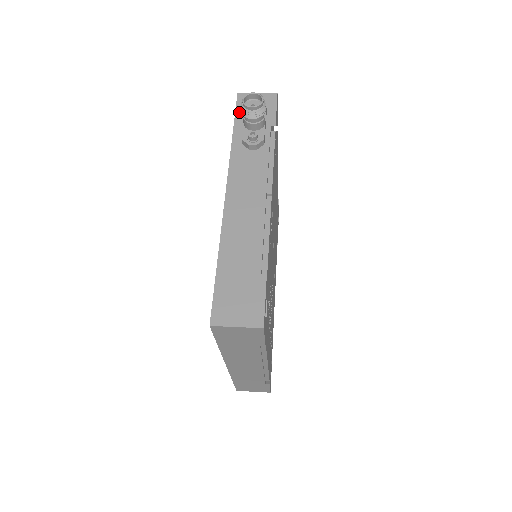
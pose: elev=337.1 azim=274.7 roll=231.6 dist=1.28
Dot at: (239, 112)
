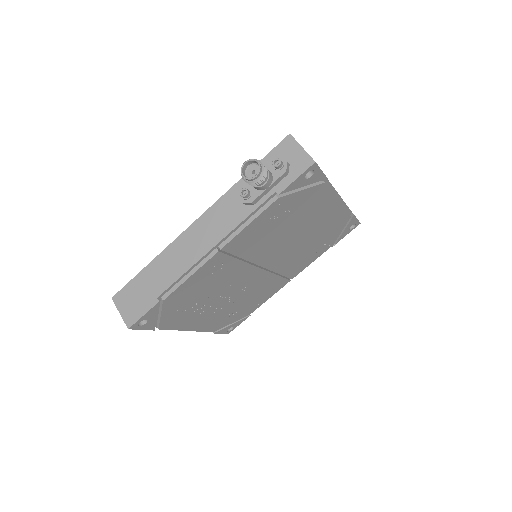
Dot at: (271, 155)
